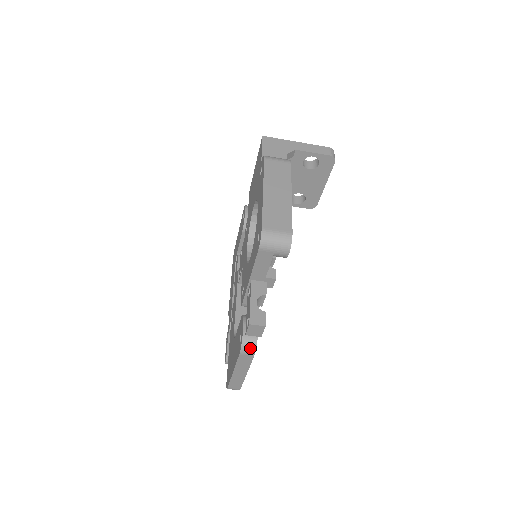
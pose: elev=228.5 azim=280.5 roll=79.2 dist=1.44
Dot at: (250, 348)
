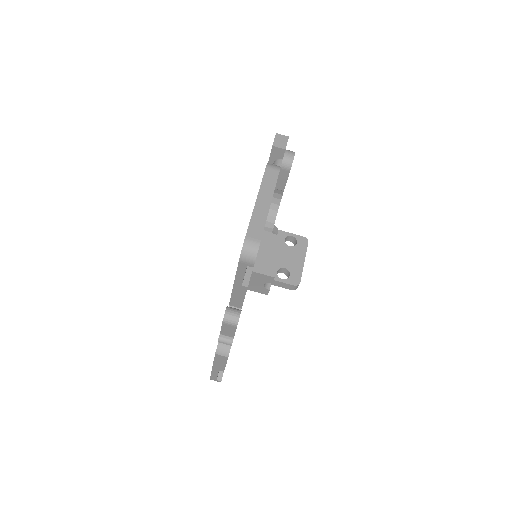
Dot at: (275, 166)
